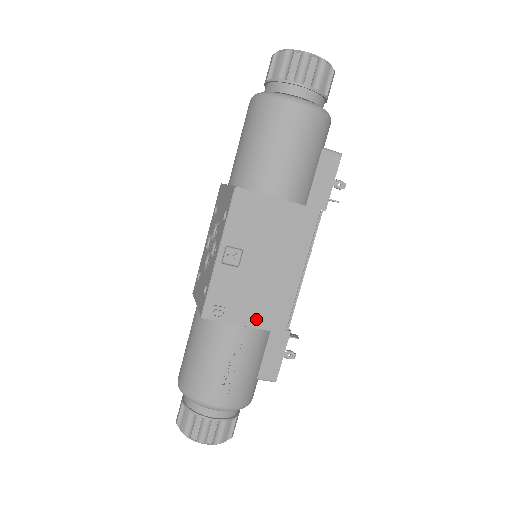
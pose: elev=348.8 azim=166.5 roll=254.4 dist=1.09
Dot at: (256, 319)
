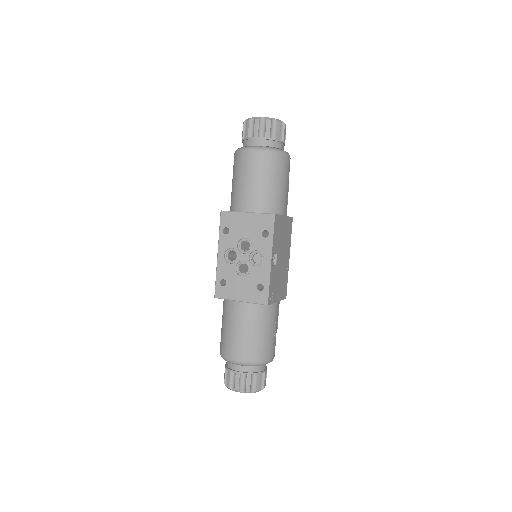
Dot at: (280, 295)
